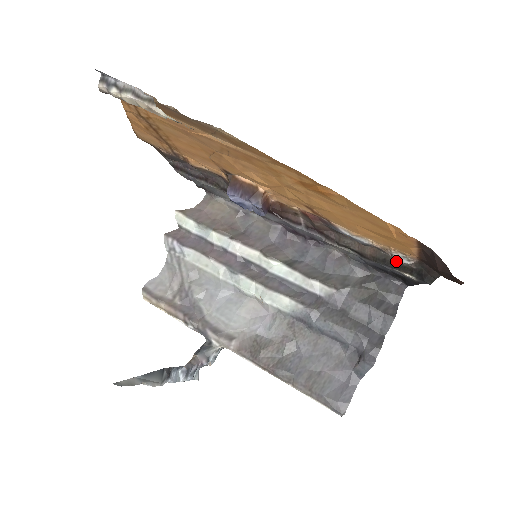
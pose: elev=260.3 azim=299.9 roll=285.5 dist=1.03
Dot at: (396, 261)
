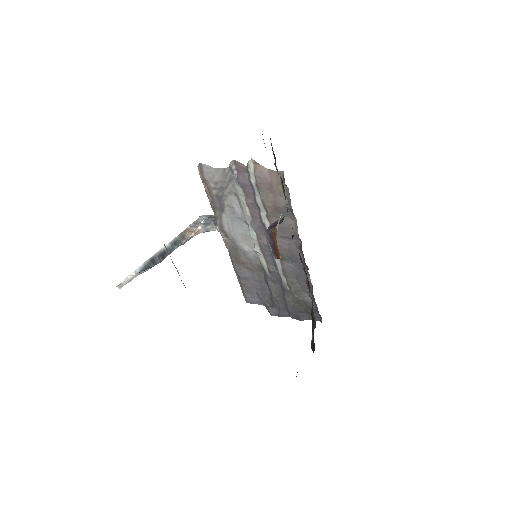
Dot at: (313, 331)
